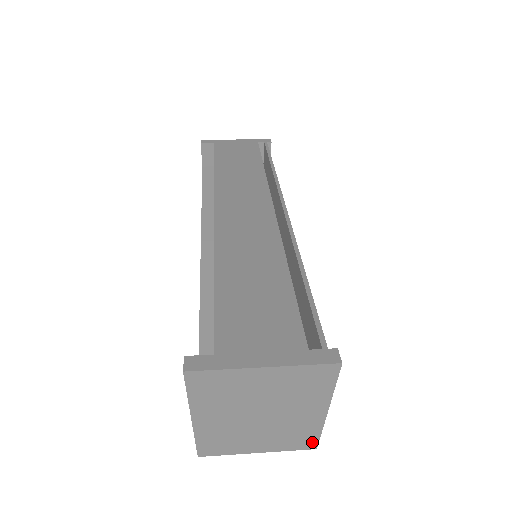
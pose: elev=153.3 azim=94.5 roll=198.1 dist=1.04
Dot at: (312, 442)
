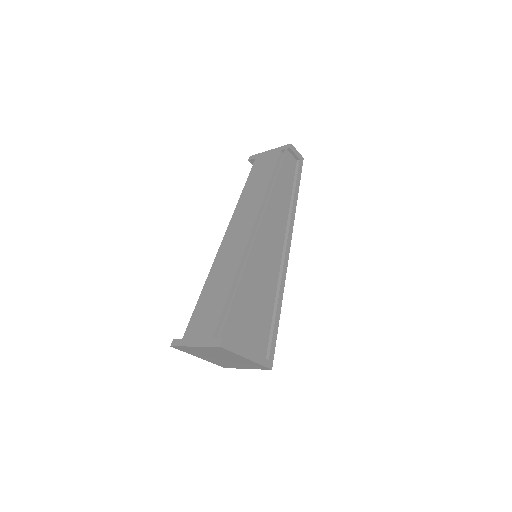
Dot at: (264, 367)
